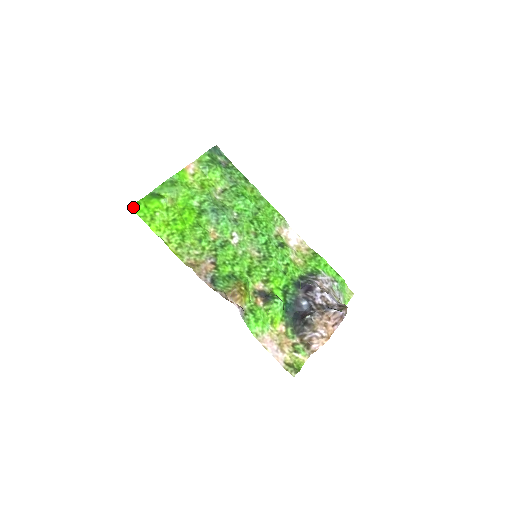
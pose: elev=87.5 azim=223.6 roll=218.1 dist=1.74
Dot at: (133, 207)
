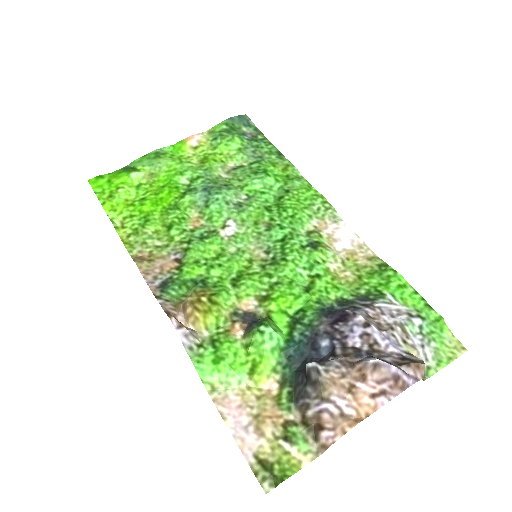
Dot at: (91, 181)
